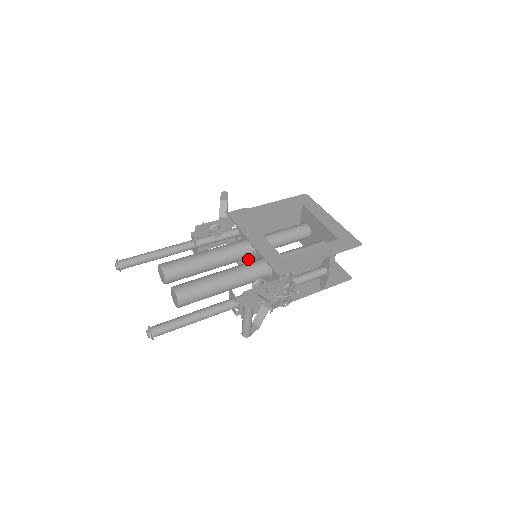
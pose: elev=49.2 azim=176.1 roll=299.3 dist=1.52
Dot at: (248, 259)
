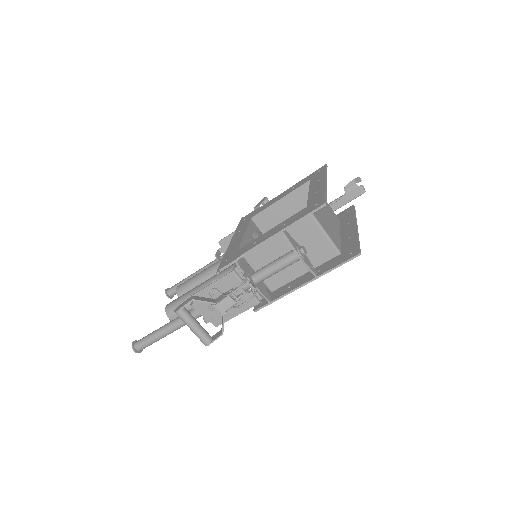
Dot at: occluded
